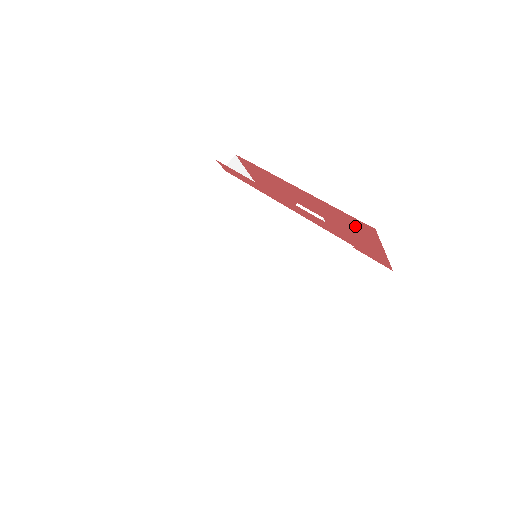
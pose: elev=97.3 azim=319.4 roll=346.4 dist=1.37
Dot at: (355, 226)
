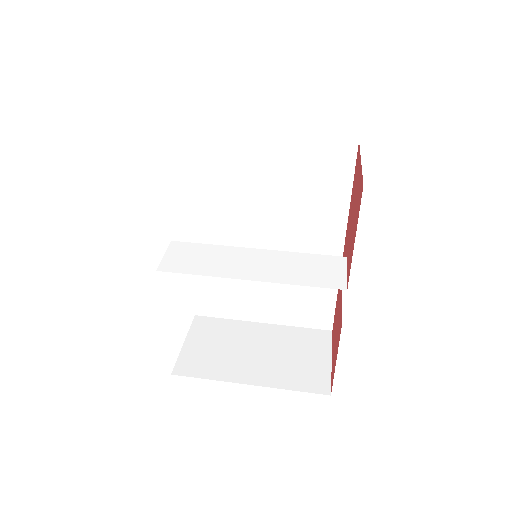
Dot at: occluded
